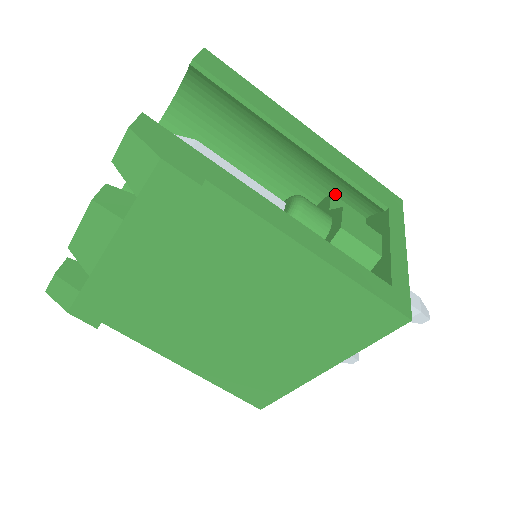
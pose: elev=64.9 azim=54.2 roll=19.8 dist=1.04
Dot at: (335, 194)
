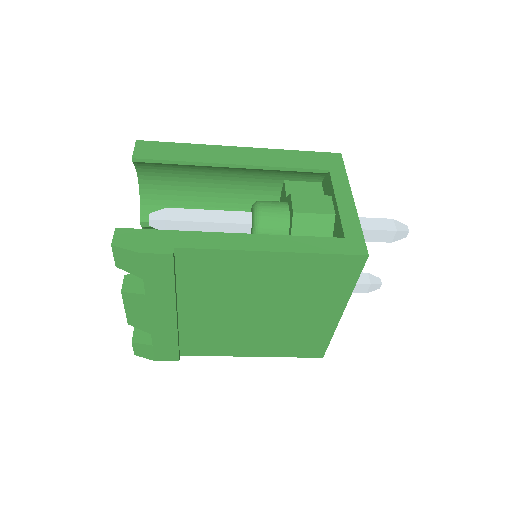
Dot at: (287, 180)
